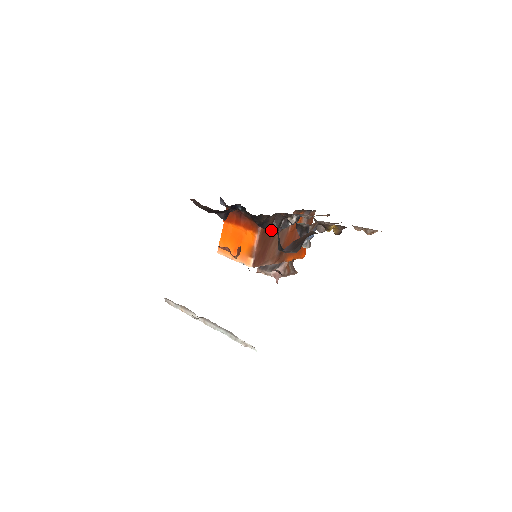
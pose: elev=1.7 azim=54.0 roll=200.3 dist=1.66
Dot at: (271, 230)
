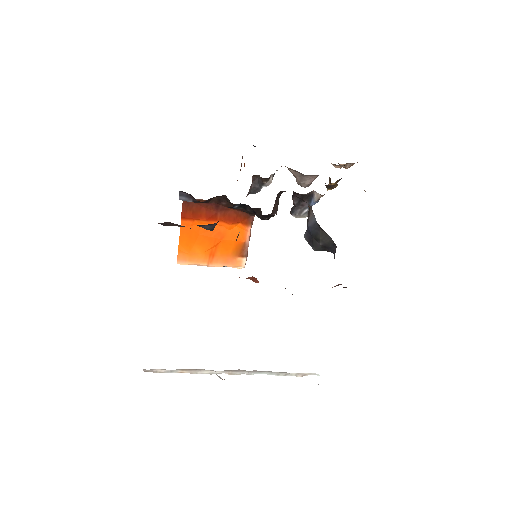
Dot at: occluded
